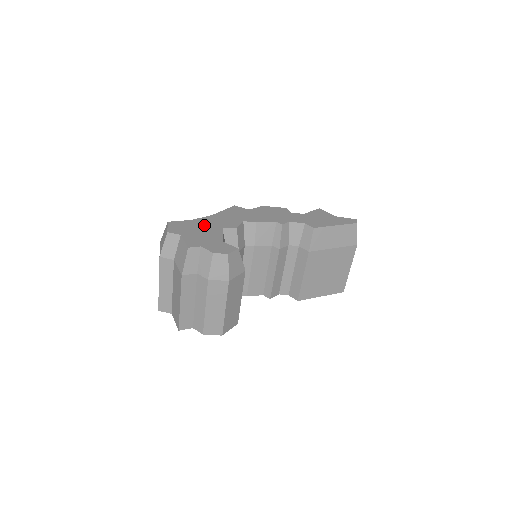
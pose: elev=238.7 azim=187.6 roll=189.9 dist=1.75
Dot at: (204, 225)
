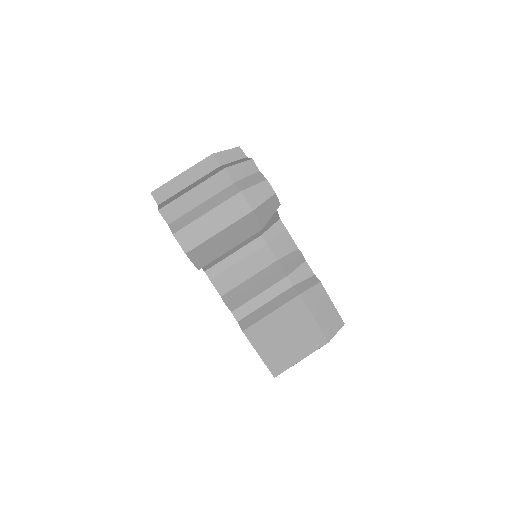
Dot at: occluded
